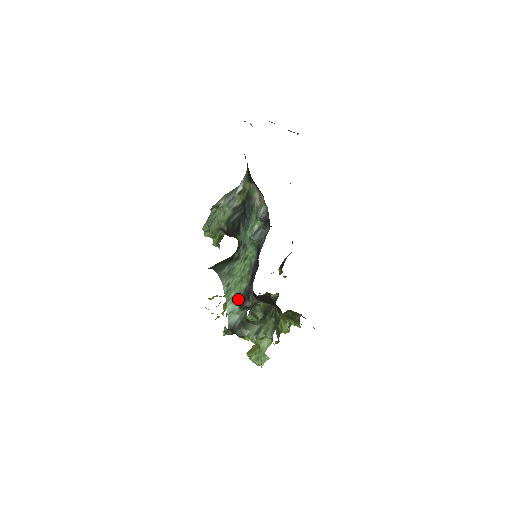
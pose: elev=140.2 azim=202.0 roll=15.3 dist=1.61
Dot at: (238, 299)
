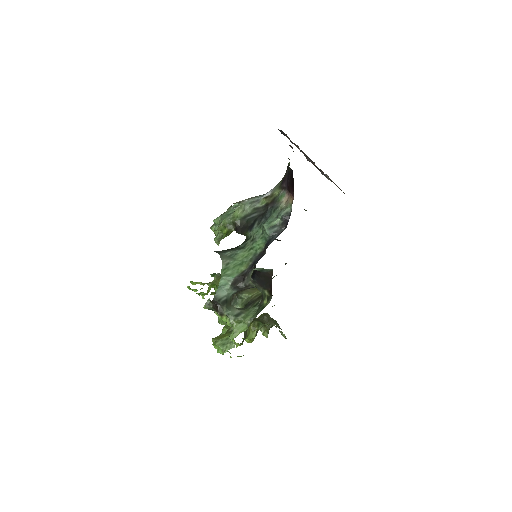
Dot at: (233, 277)
